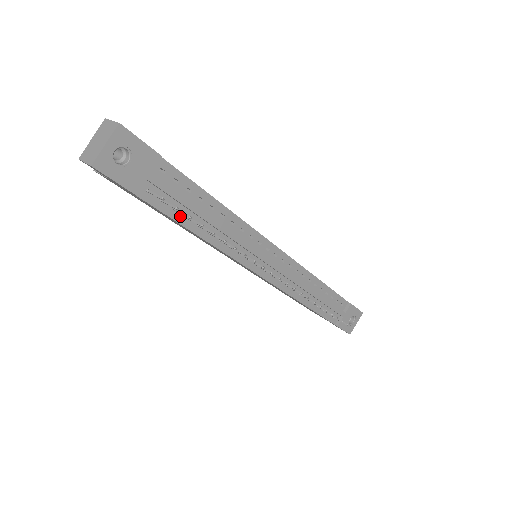
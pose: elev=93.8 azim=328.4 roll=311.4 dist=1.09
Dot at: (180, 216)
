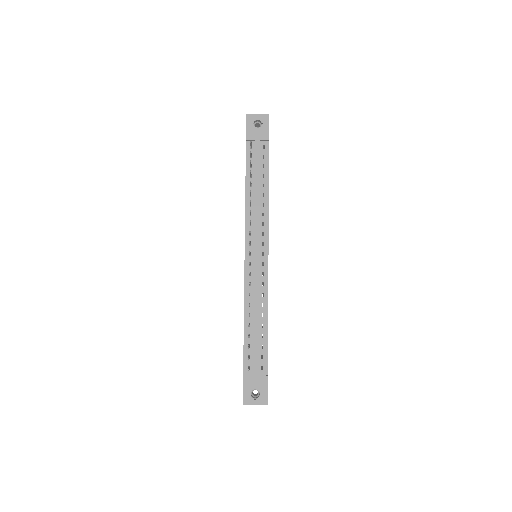
Dot at: (249, 170)
